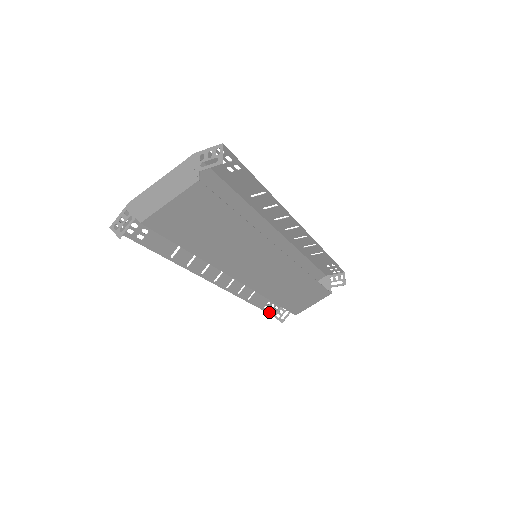
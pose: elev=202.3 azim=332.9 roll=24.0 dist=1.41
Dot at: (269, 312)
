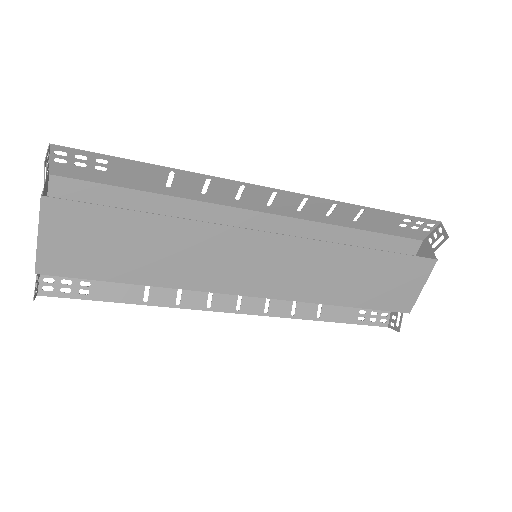
Dot at: (375, 324)
